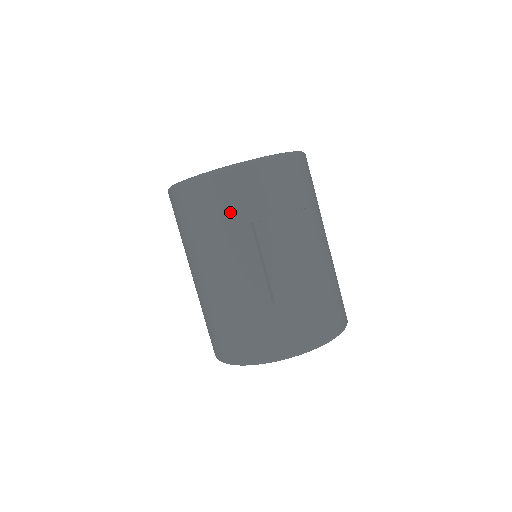
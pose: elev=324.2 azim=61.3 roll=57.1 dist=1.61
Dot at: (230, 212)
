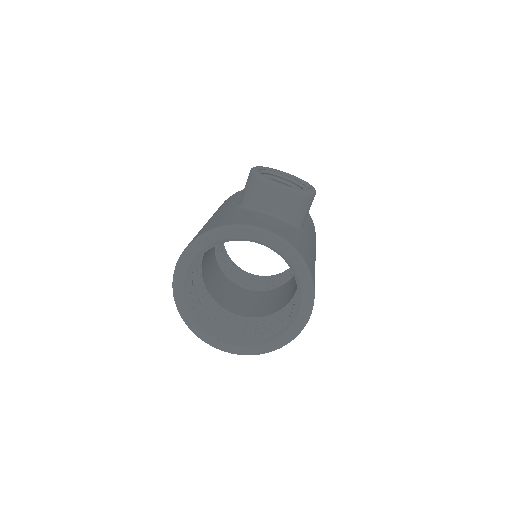
Dot at: occluded
